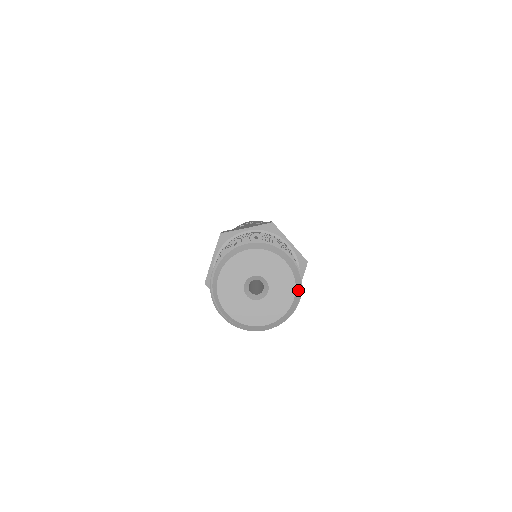
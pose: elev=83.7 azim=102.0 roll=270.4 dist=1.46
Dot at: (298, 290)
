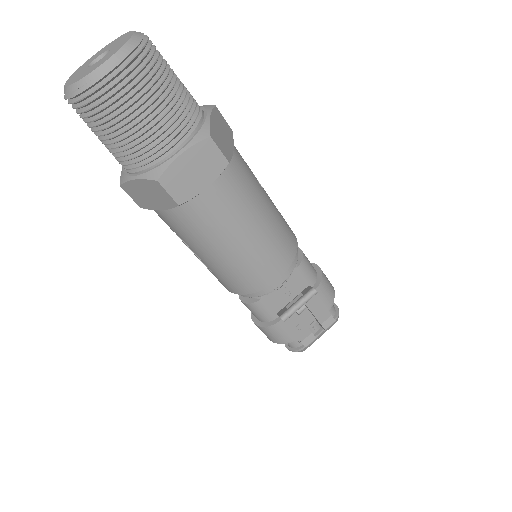
Dot at: (139, 34)
